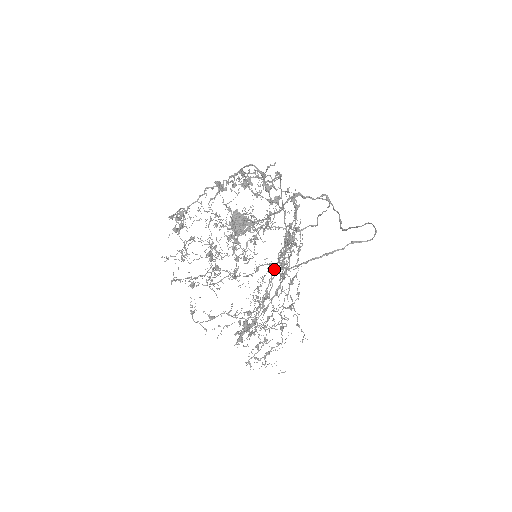
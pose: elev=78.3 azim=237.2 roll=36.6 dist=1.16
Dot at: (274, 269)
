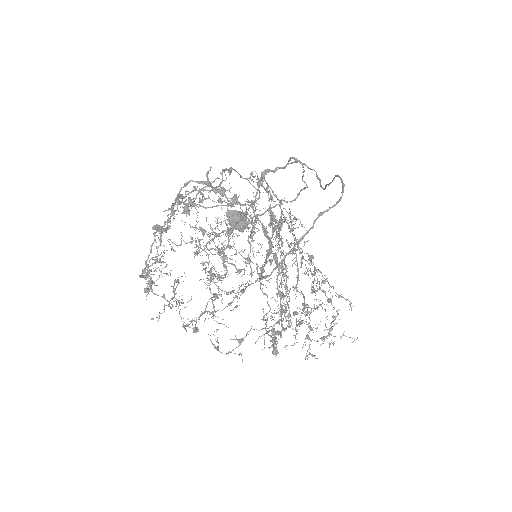
Dot at: occluded
